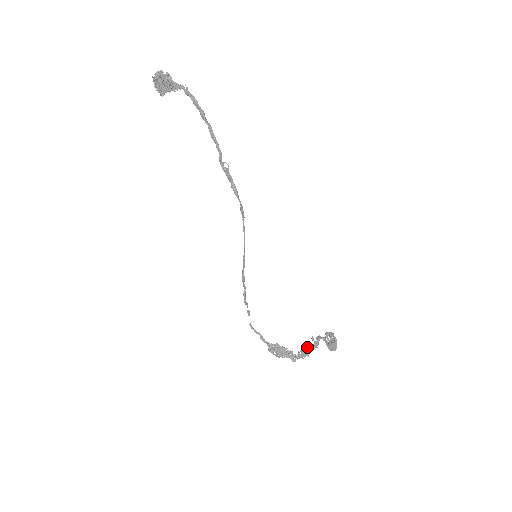
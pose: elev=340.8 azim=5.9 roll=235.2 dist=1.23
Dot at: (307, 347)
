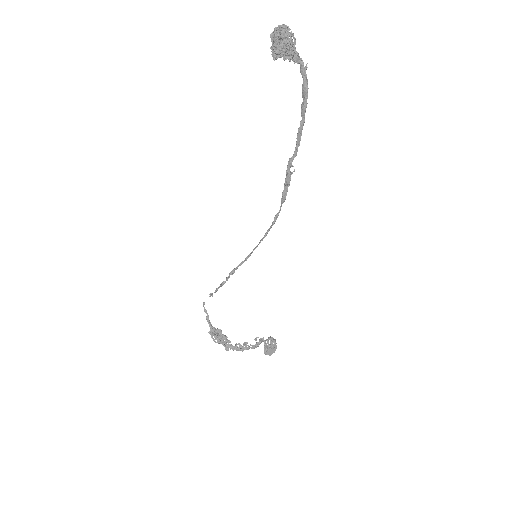
Dot at: (247, 345)
